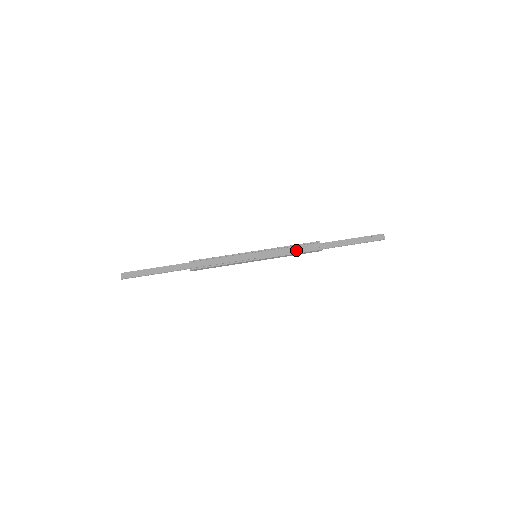
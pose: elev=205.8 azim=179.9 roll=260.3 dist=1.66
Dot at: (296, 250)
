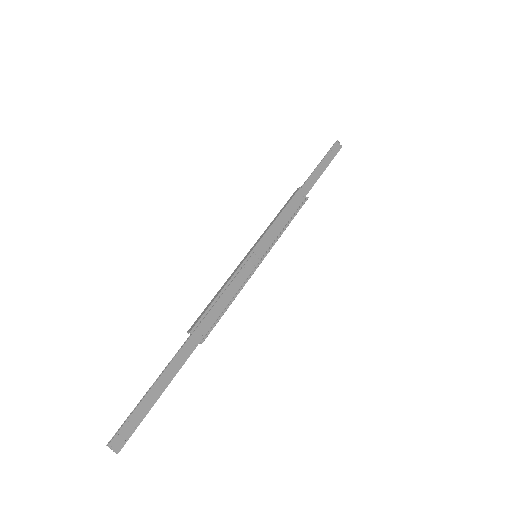
Dot at: (287, 216)
